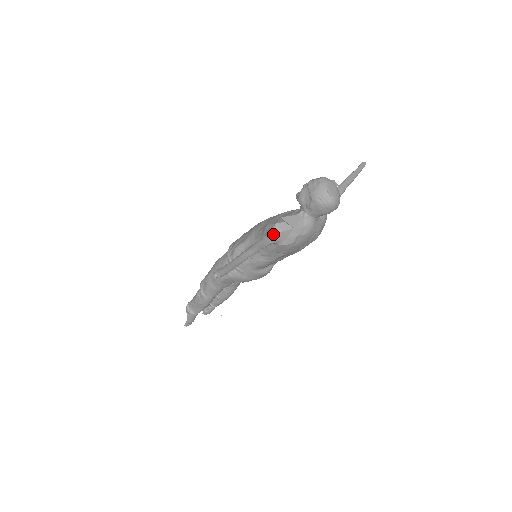
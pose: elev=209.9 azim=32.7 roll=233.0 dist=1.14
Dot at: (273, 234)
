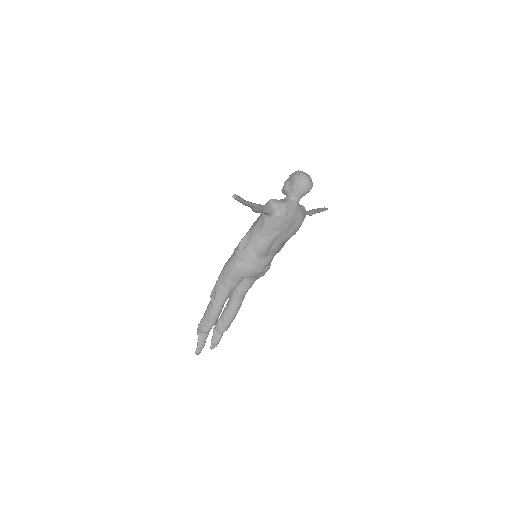
Dot at: (269, 205)
